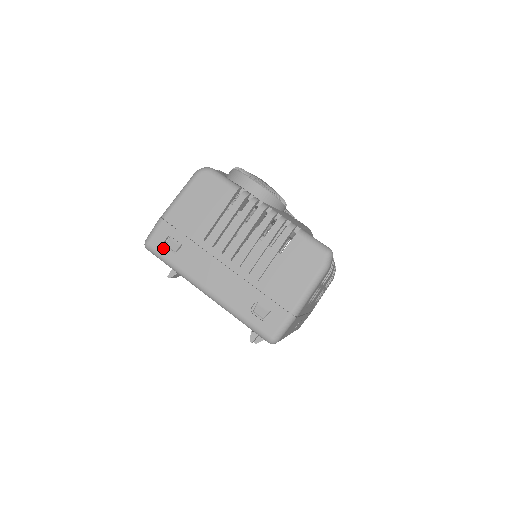
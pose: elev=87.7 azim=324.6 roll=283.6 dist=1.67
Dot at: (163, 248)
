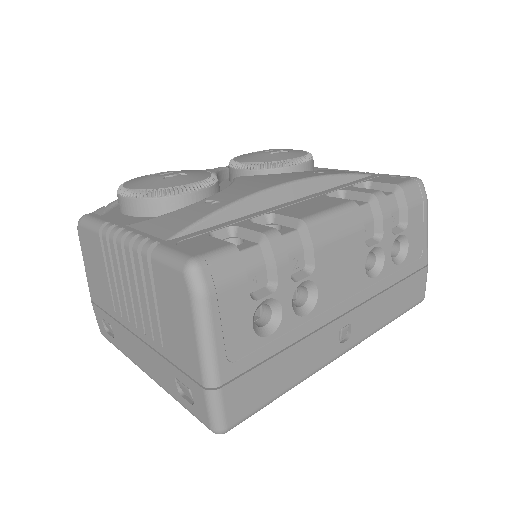
Dot at: (107, 334)
